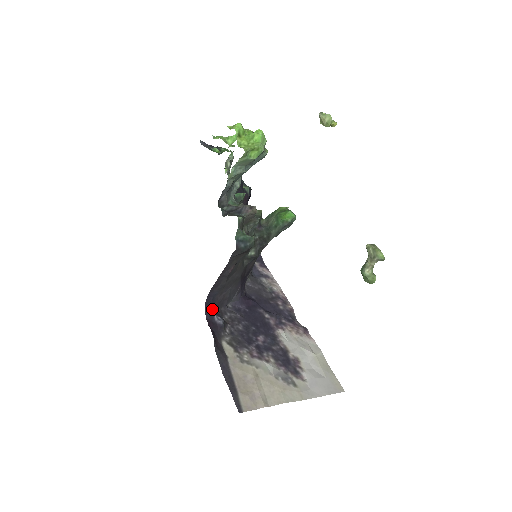
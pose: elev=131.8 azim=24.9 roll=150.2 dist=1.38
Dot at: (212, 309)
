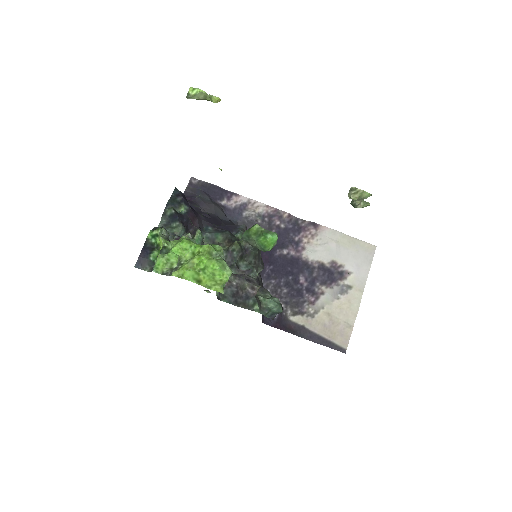
Dot at: occluded
